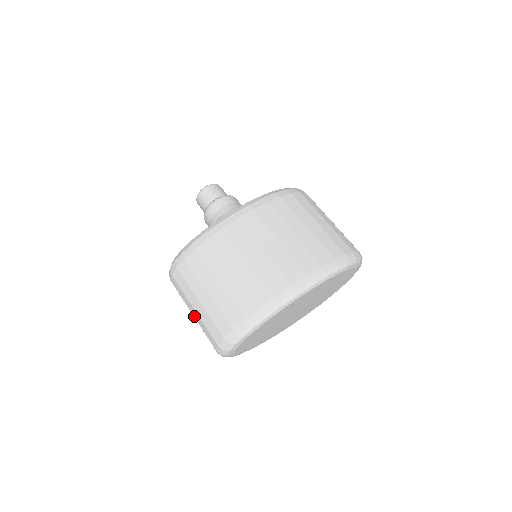
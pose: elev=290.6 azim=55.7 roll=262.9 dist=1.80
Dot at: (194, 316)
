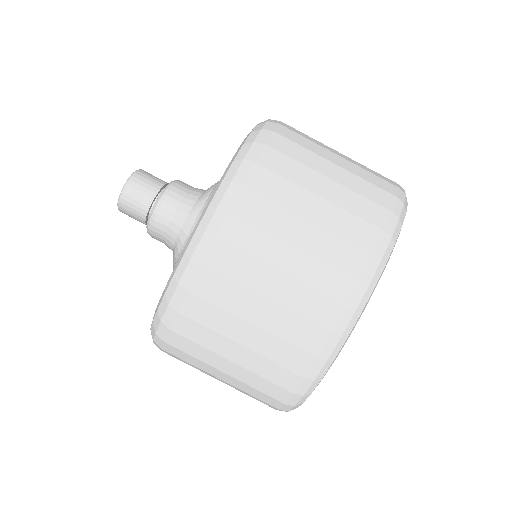
Dot at: occluded
